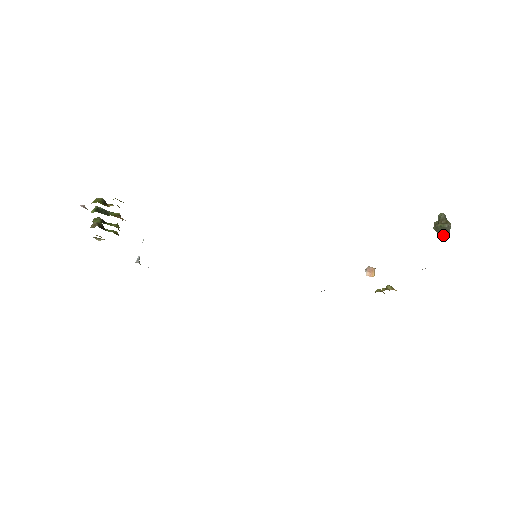
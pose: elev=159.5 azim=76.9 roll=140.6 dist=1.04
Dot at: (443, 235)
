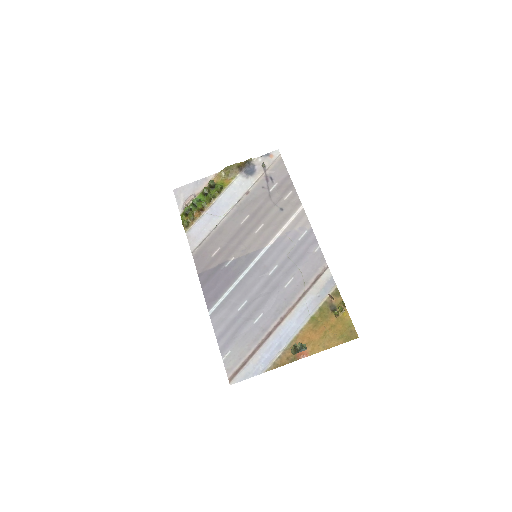
Dot at: occluded
